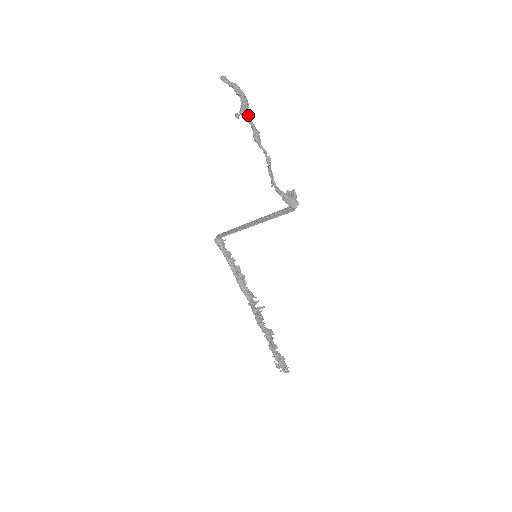
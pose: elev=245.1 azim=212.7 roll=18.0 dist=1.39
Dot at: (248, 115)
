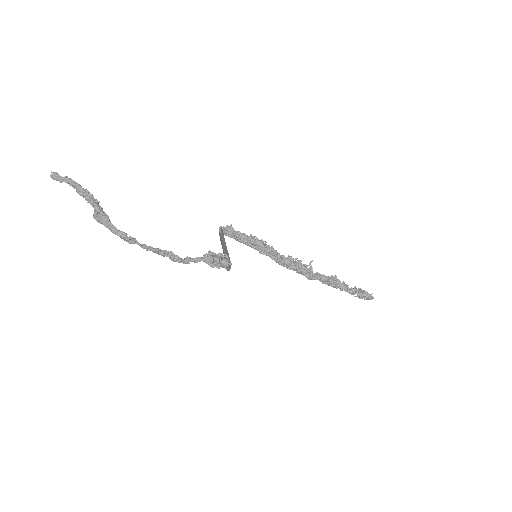
Dot at: (102, 220)
